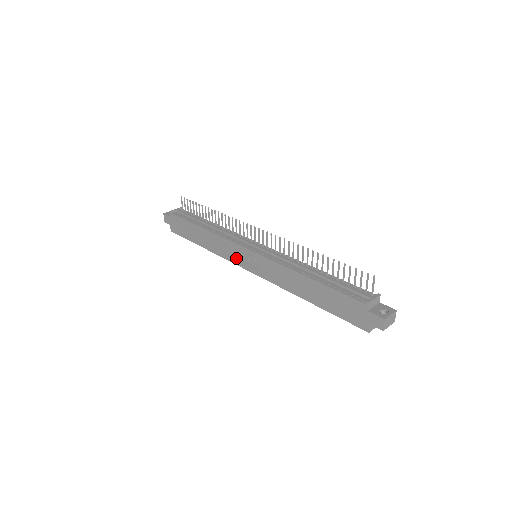
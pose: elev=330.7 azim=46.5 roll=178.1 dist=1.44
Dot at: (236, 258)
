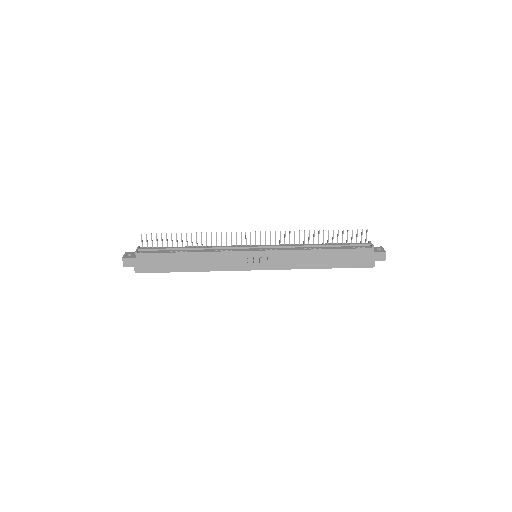
Dot at: (239, 265)
